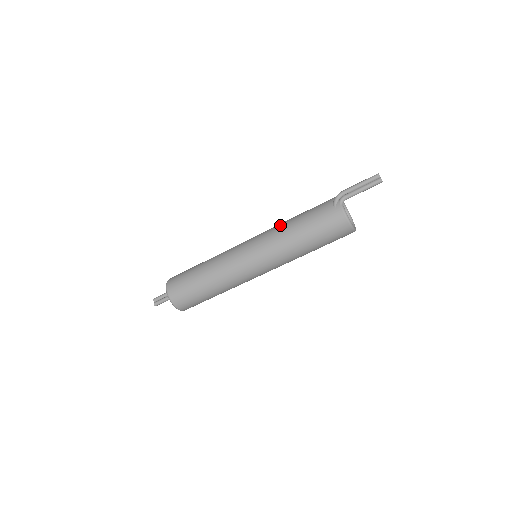
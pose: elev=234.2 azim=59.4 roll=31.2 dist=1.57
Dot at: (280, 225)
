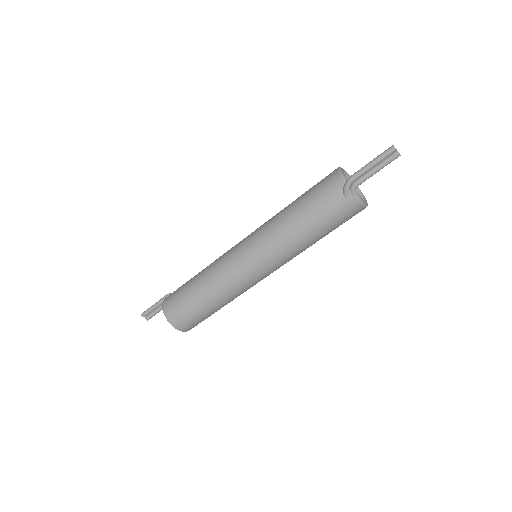
Dot at: (282, 229)
